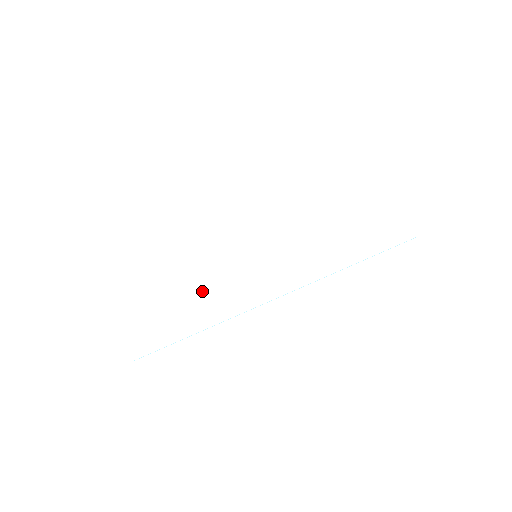
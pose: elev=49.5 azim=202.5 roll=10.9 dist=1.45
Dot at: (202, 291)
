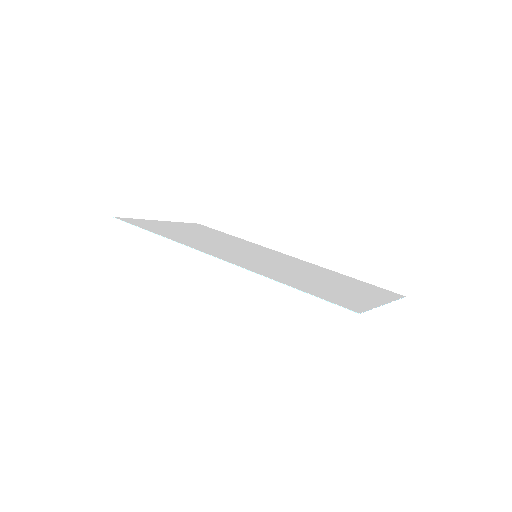
Dot at: (200, 238)
